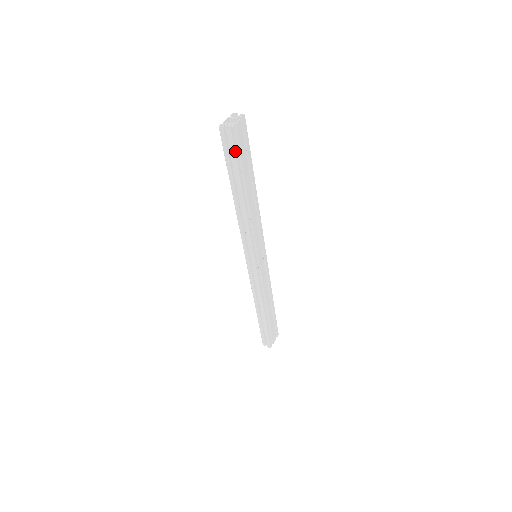
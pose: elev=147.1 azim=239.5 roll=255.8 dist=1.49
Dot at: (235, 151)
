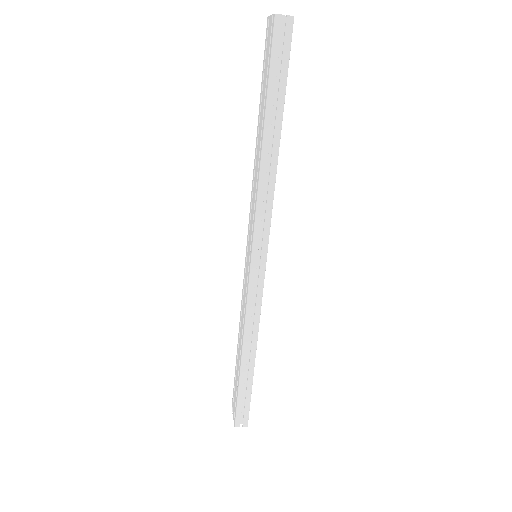
Dot at: (289, 57)
